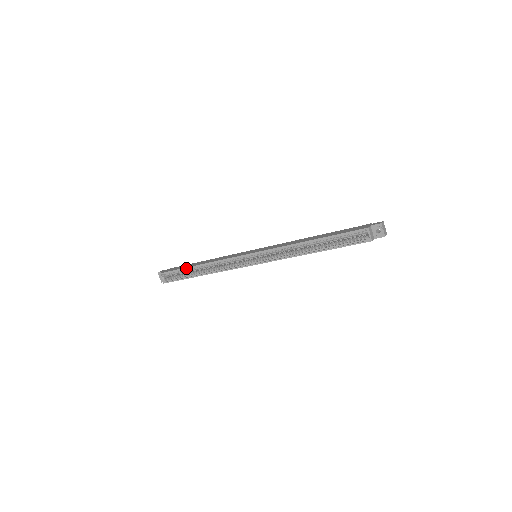
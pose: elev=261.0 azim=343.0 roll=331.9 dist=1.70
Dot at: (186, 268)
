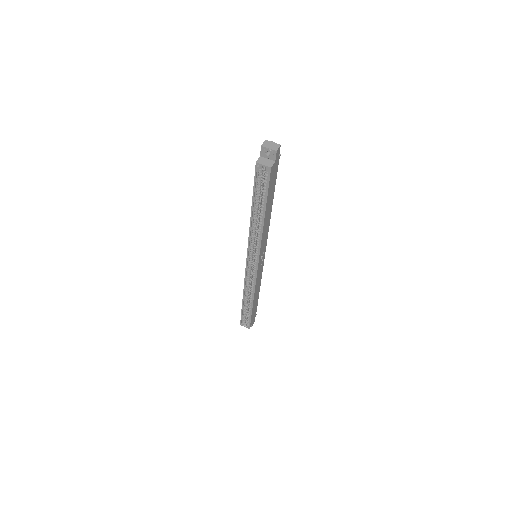
Dot at: (242, 308)
